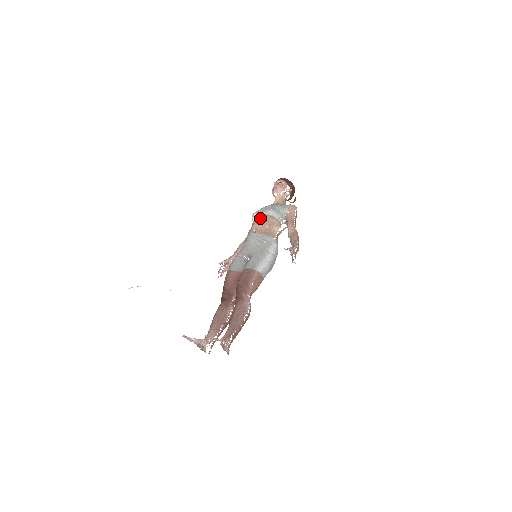
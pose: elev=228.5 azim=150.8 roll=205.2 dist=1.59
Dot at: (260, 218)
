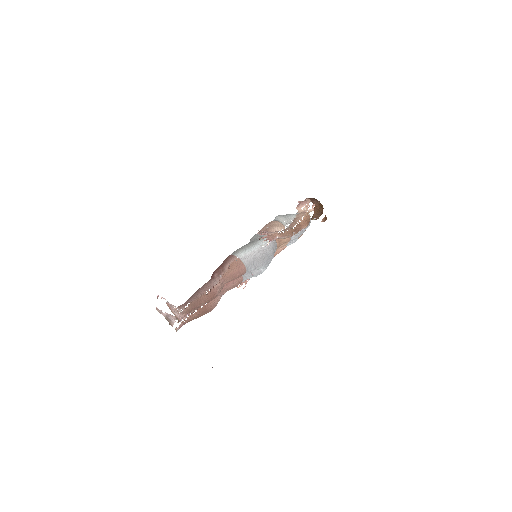
Dot at: occluded
